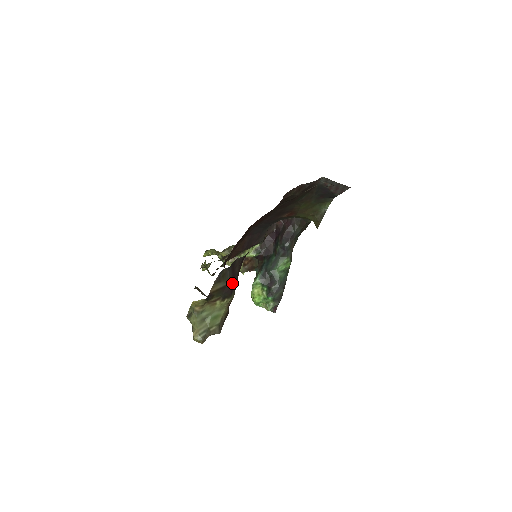
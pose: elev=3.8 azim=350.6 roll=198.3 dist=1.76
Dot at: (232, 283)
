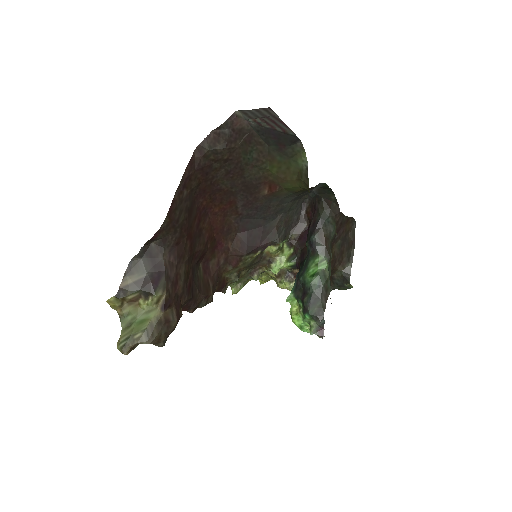
Dot at: (154, 276)
